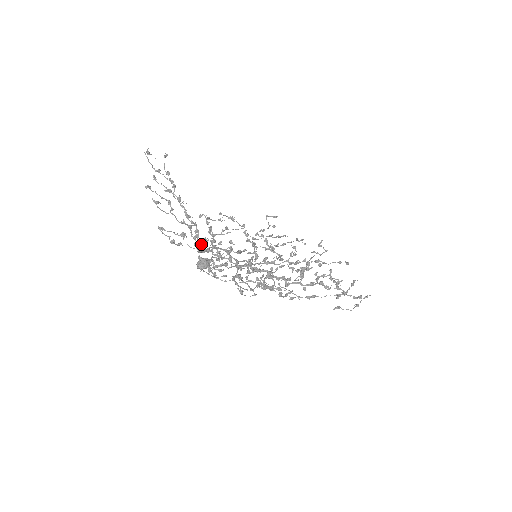
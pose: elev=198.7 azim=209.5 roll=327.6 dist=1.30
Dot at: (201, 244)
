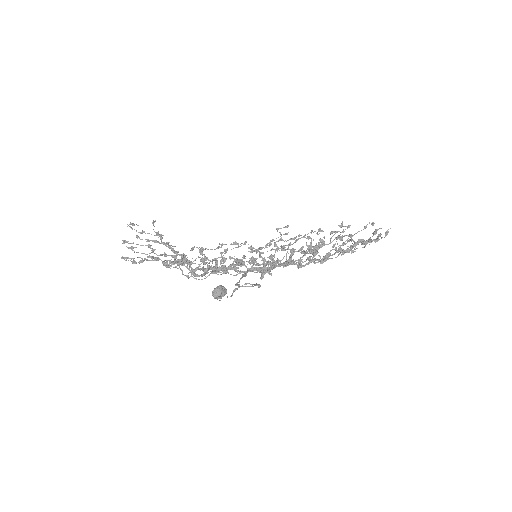
Dot at: occluded
